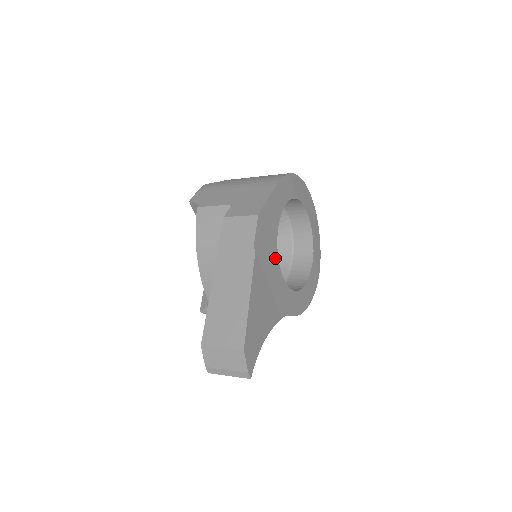
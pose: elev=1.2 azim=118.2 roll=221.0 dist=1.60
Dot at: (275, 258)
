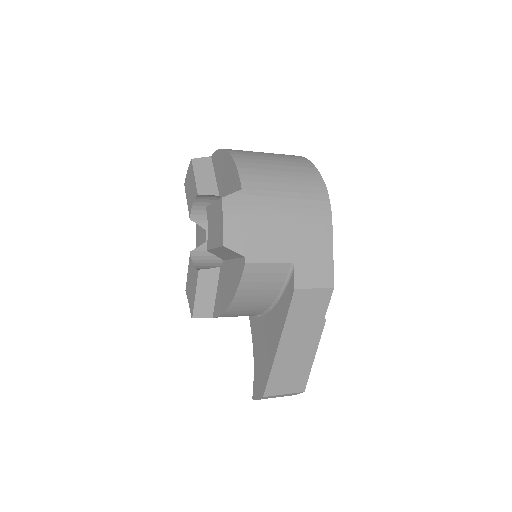
Dot at: occluded
